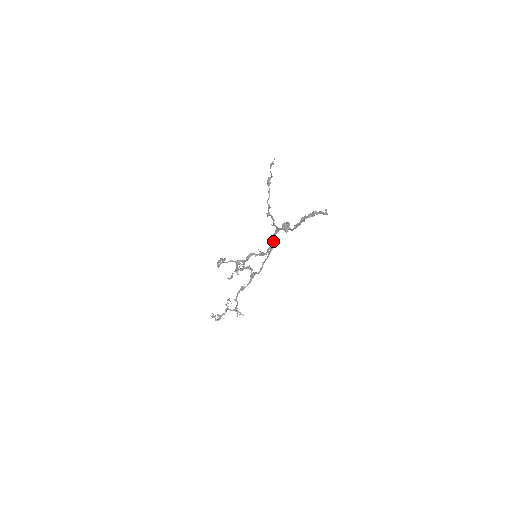
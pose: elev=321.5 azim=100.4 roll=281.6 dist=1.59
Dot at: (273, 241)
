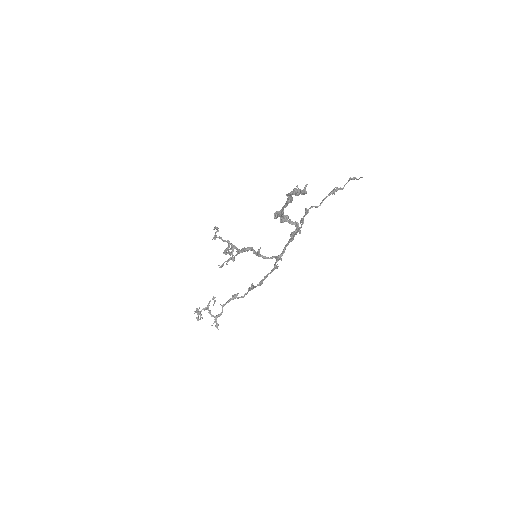
Dot at: (283, 251)
